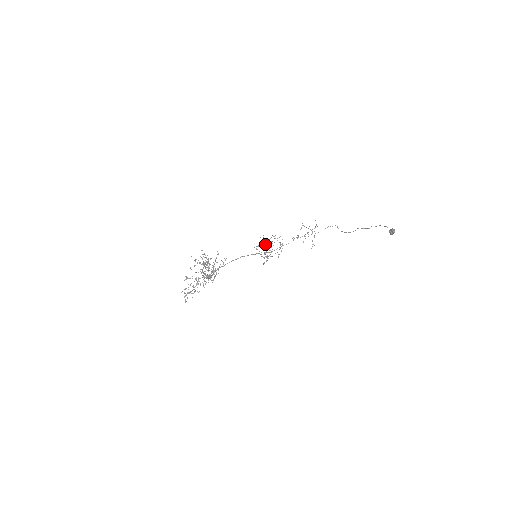
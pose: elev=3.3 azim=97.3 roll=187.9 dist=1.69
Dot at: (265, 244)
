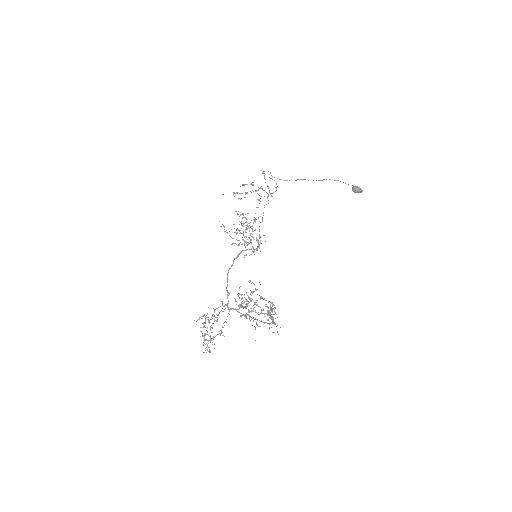
Dot at: occluded
